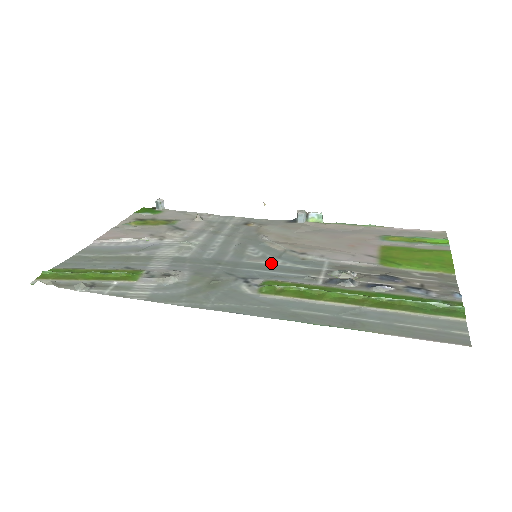
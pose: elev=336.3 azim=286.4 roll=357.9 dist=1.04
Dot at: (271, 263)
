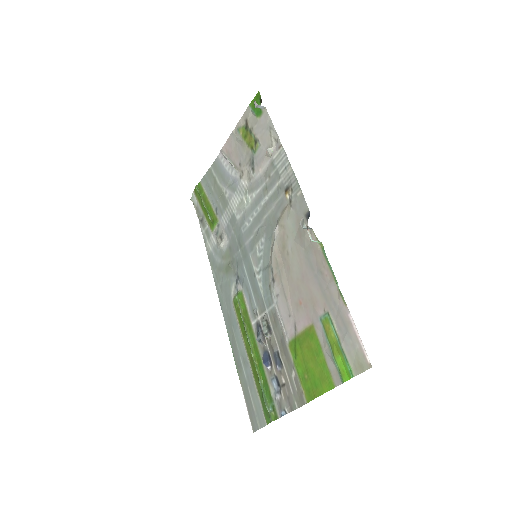
Dot at: (256, 273)
